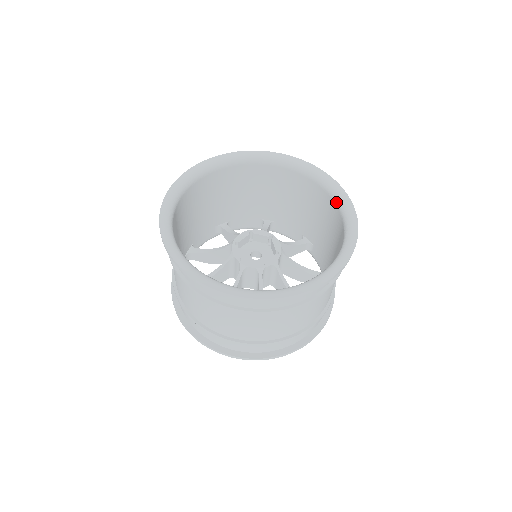
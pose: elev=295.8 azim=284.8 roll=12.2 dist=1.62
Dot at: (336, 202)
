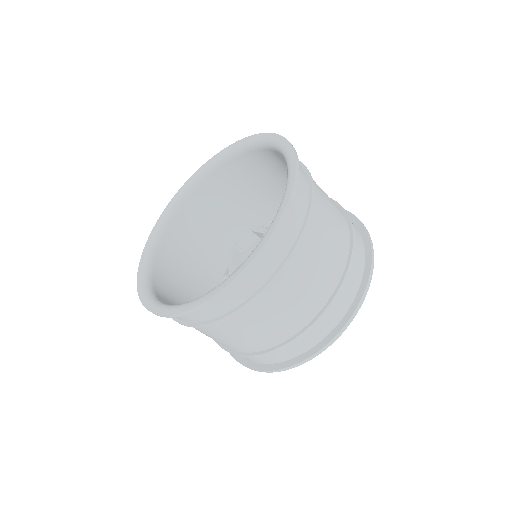
Dot at: (256, 148)
